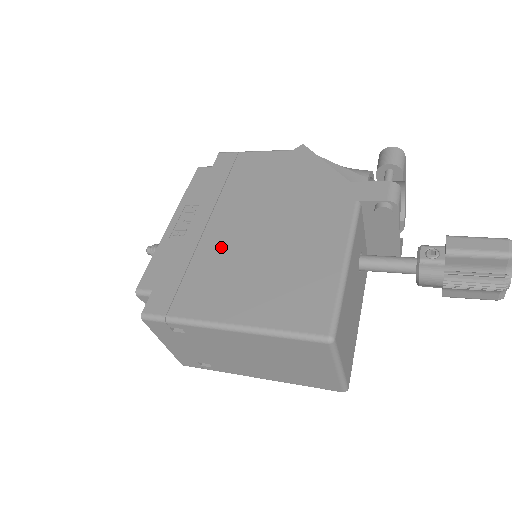
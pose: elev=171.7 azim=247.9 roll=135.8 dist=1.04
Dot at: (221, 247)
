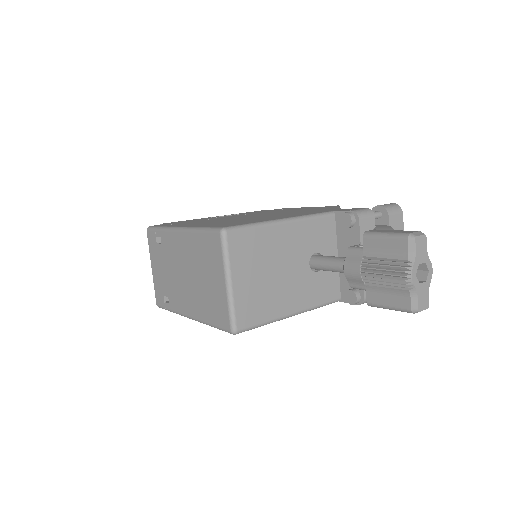
Dot at: (226, 218)
